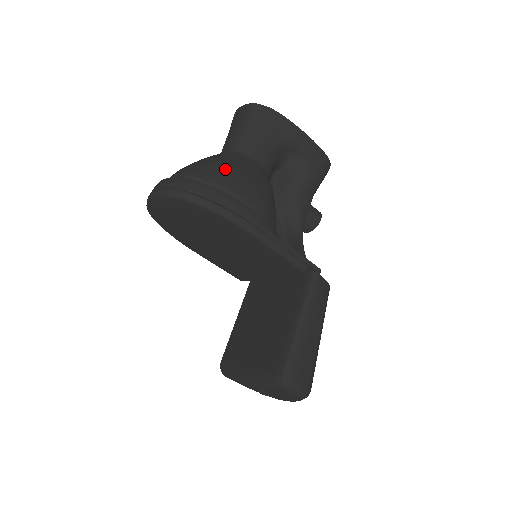
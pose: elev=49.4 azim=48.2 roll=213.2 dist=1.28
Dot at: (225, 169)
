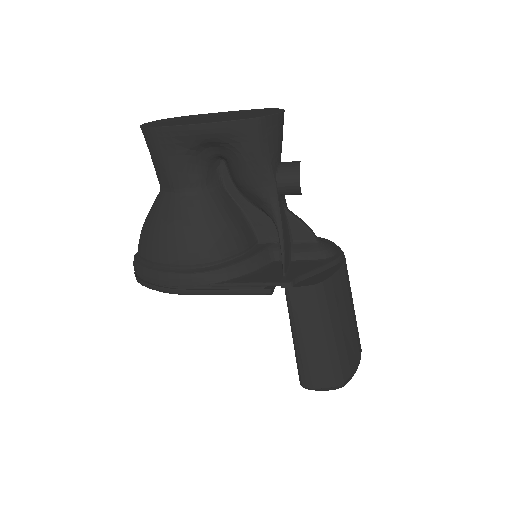
Dot at: (152, 237)
